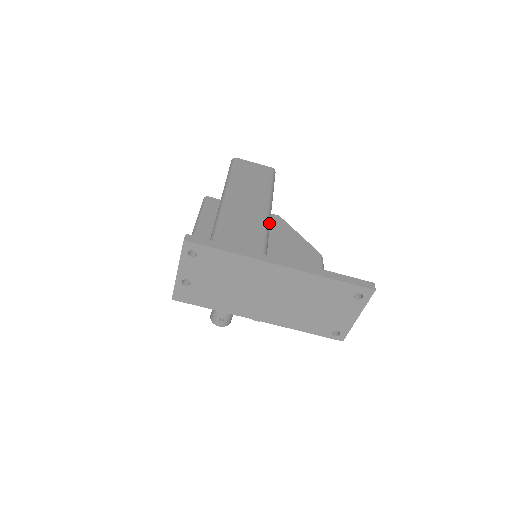
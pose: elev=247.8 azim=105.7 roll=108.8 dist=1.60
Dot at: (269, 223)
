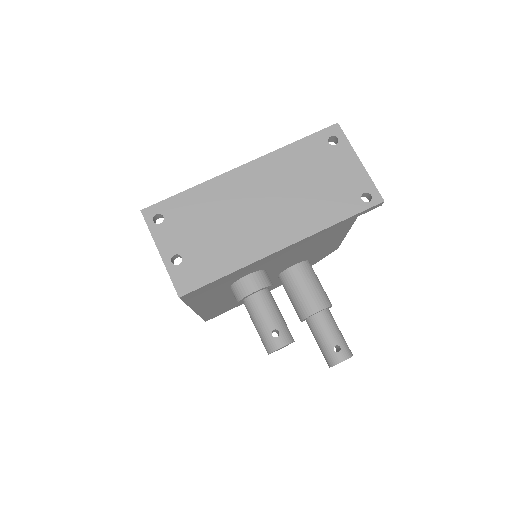
Dot at: occluded
